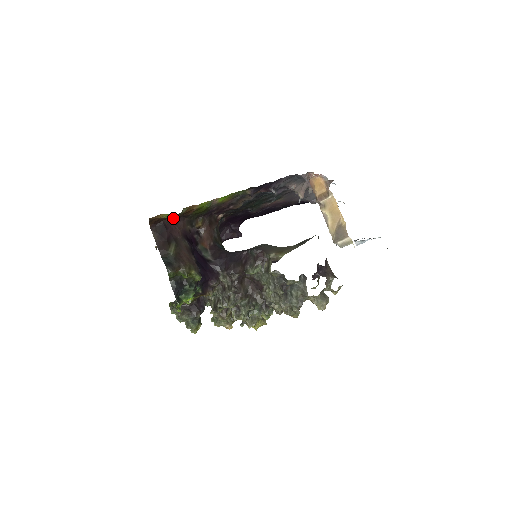
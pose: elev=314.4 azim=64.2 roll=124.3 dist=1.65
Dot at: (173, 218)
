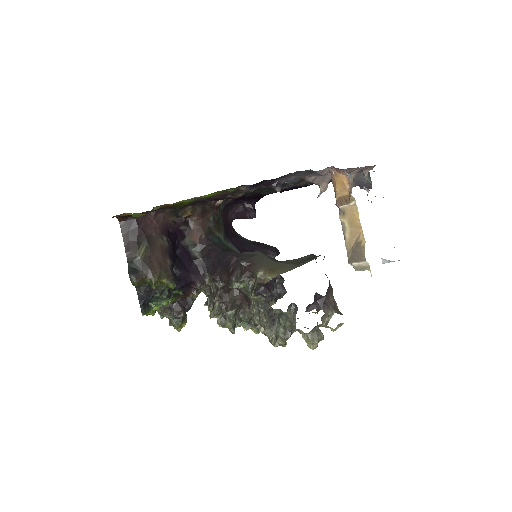
Dot at: (149, 211)
